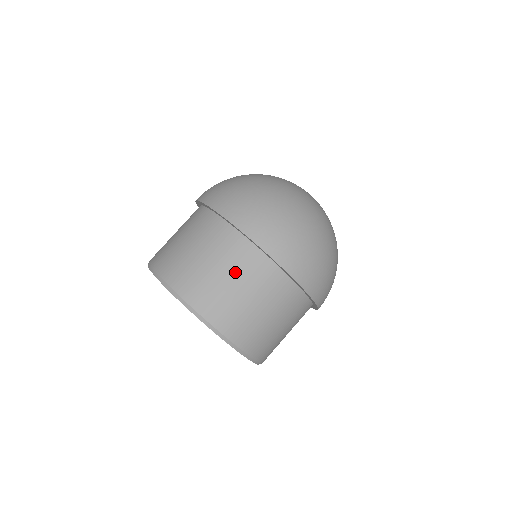
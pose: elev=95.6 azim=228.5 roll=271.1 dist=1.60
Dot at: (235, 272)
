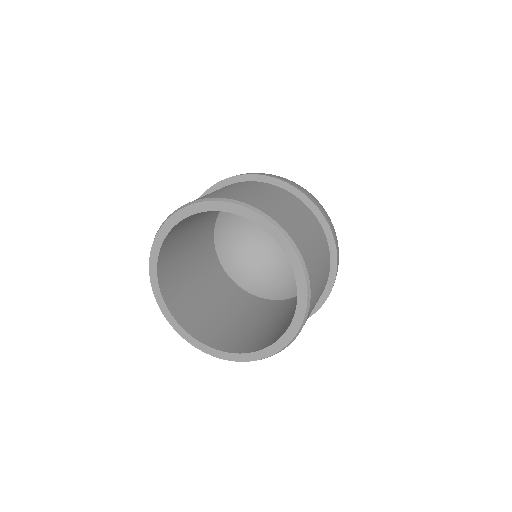
Dot at: (264, 191)
